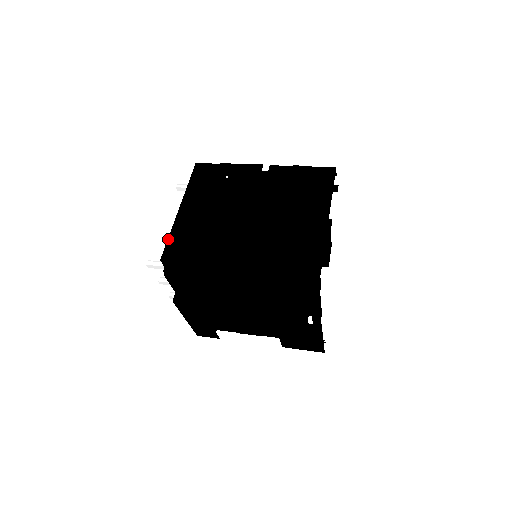
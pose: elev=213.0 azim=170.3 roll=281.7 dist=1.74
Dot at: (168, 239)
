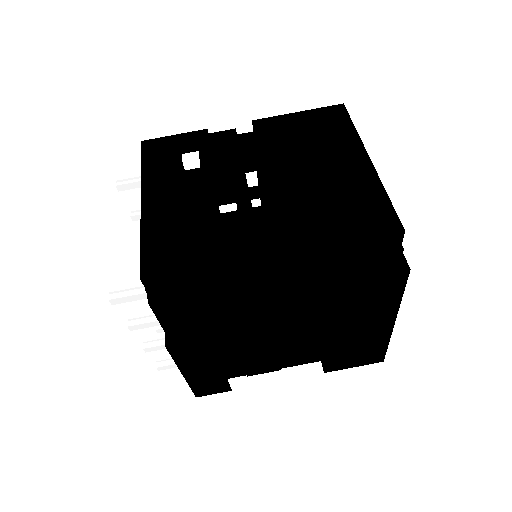
Dot at: (141, 245)
